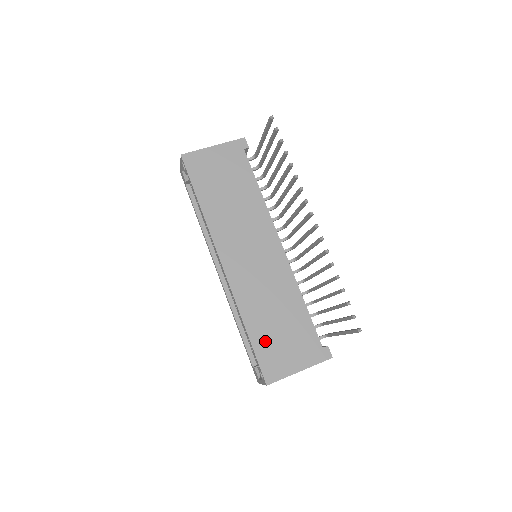
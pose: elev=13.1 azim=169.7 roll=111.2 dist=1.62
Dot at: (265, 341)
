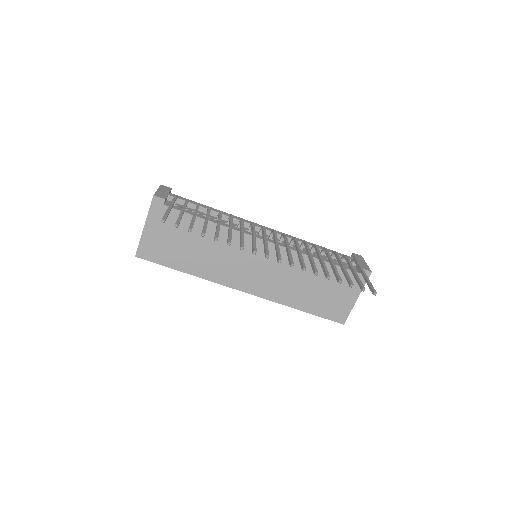
Dot at: (318, 305)
